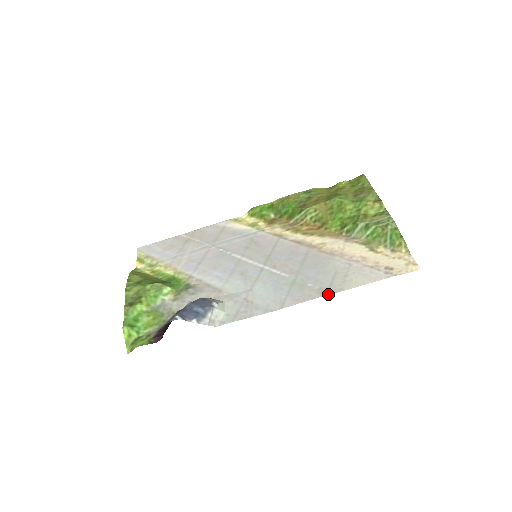
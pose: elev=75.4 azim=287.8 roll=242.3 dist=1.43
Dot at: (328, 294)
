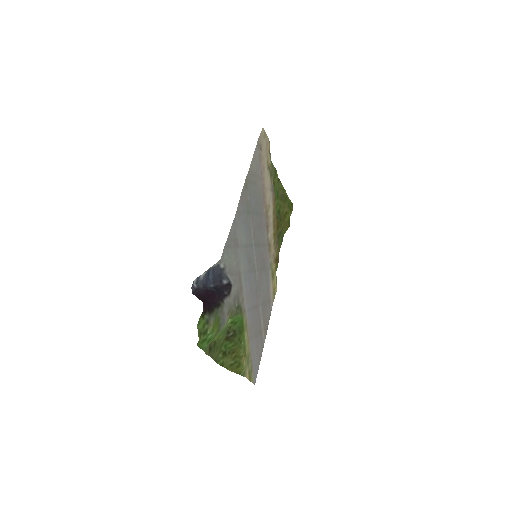
Dot at: (245, 180)
